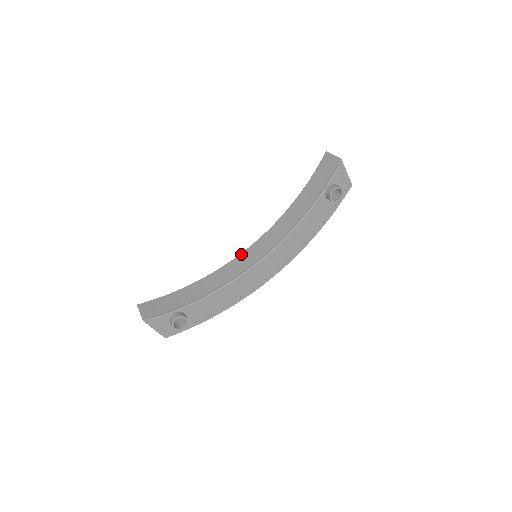
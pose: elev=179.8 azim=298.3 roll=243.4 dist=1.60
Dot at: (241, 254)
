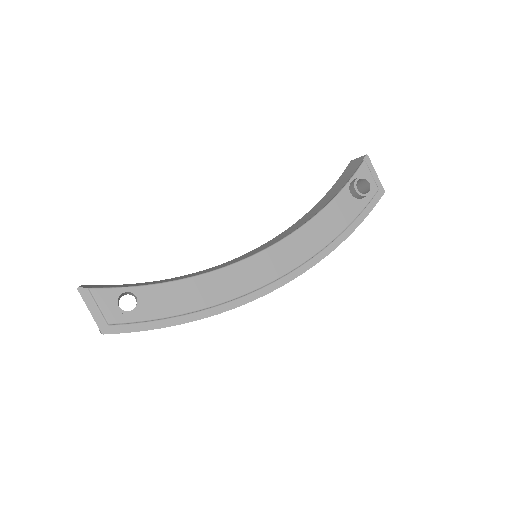
Dot at: occluded
